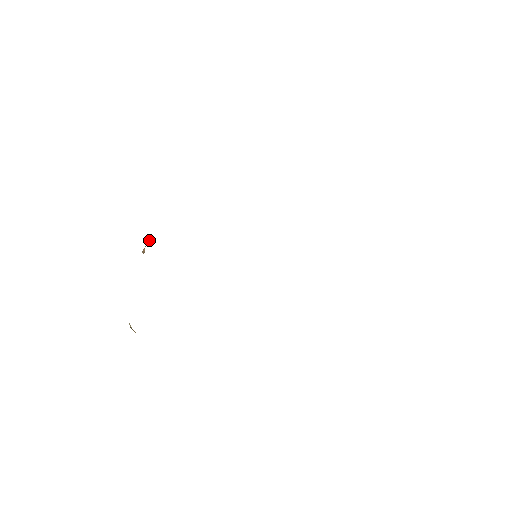
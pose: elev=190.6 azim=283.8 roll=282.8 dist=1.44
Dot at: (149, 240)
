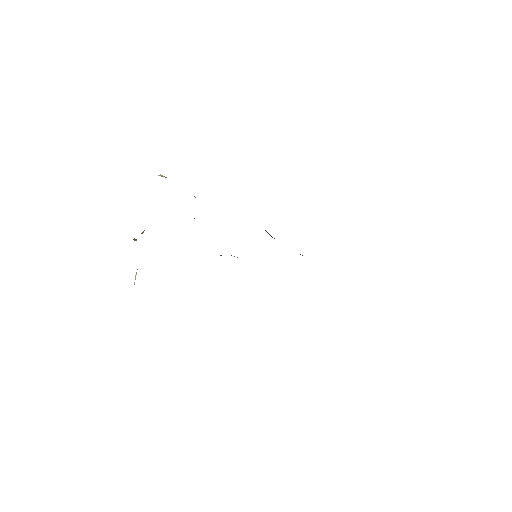
Dot at: (142, 232)
